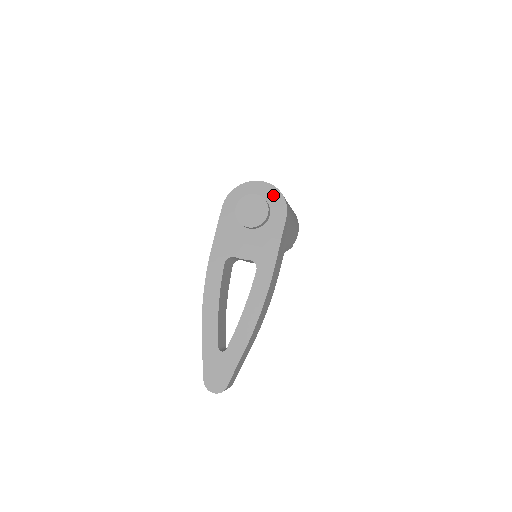
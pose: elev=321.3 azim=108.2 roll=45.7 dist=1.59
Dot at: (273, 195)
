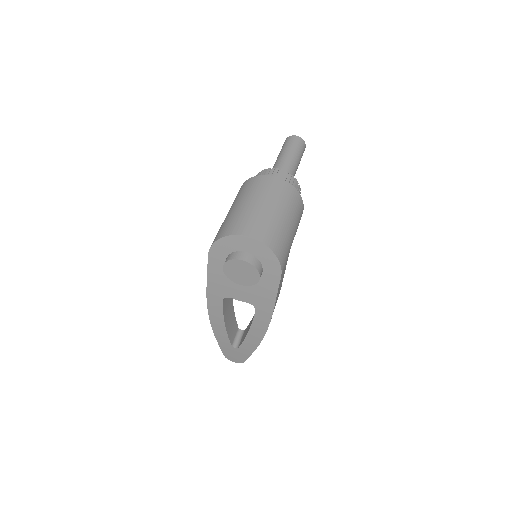
Dot at: (264, 253)
